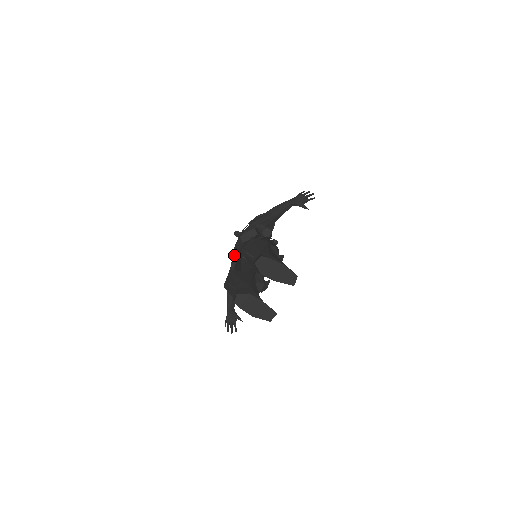
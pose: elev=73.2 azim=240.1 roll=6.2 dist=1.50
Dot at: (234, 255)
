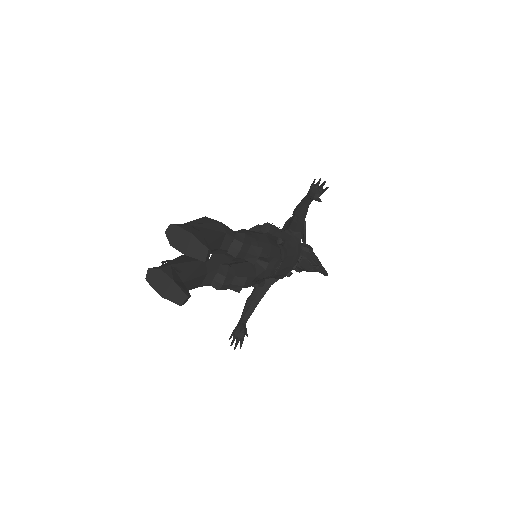
Dot at: occluded
